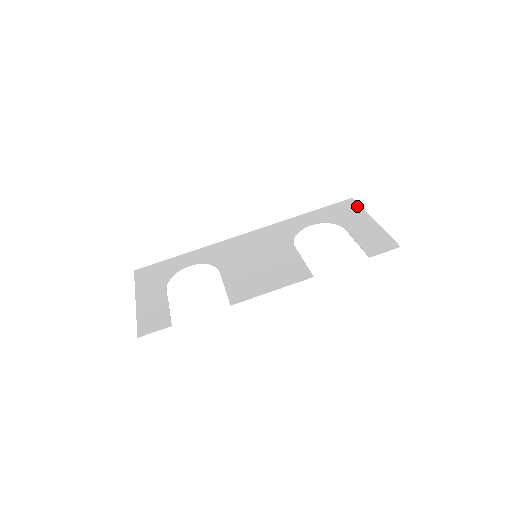
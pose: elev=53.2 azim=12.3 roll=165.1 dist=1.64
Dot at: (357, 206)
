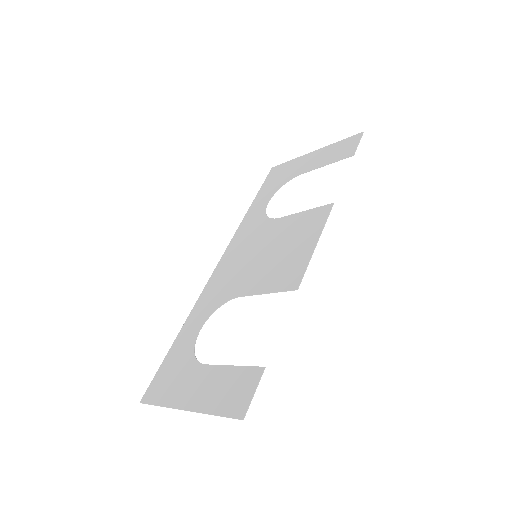
Dot at: (285, 164)
